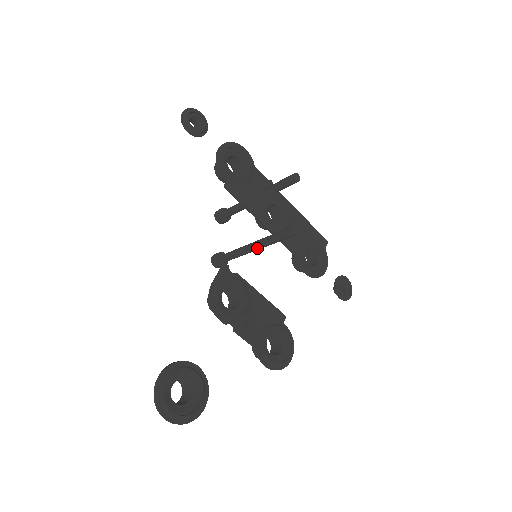
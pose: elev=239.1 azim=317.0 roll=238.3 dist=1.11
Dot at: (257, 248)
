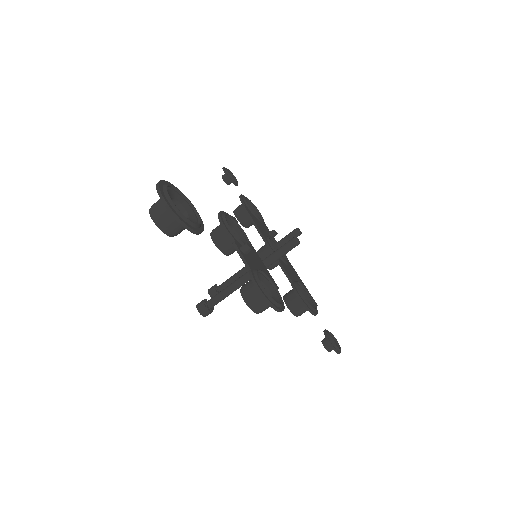
Dot at: occluded
